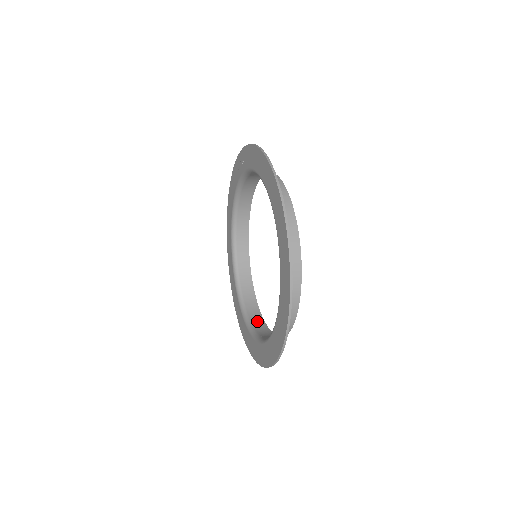
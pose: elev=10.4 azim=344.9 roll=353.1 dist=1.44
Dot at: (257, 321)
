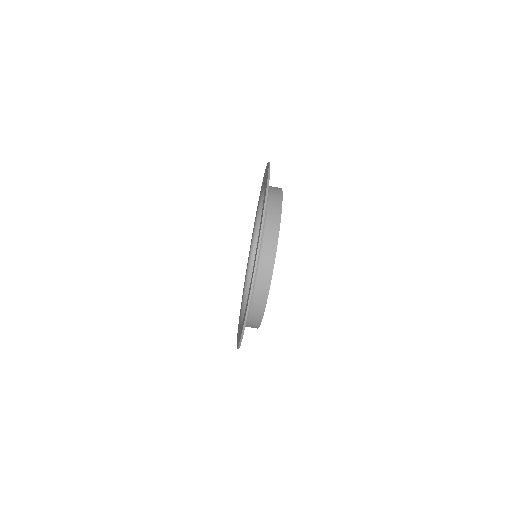
Dot at: occluded
